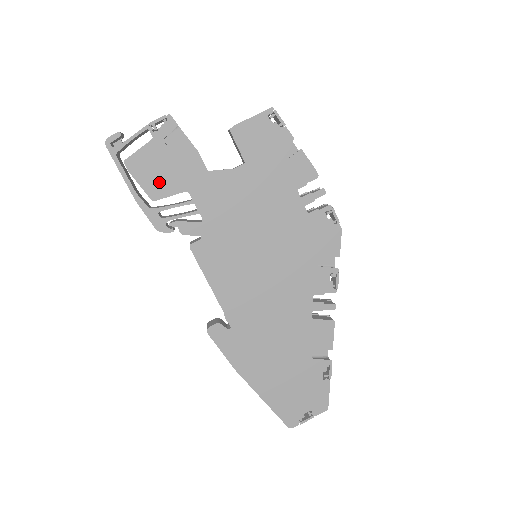
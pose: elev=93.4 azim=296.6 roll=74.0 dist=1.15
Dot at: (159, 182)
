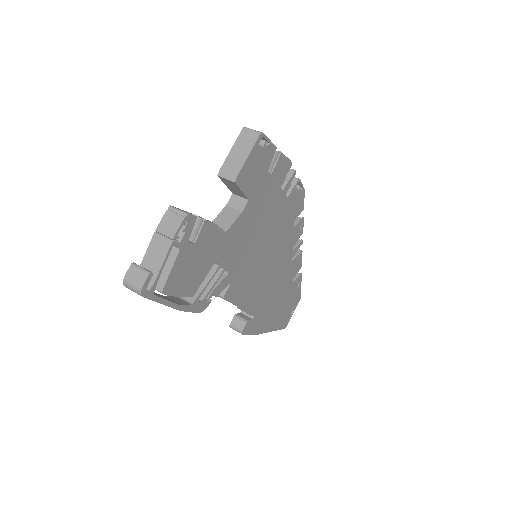
Dot at: (193, 278)
